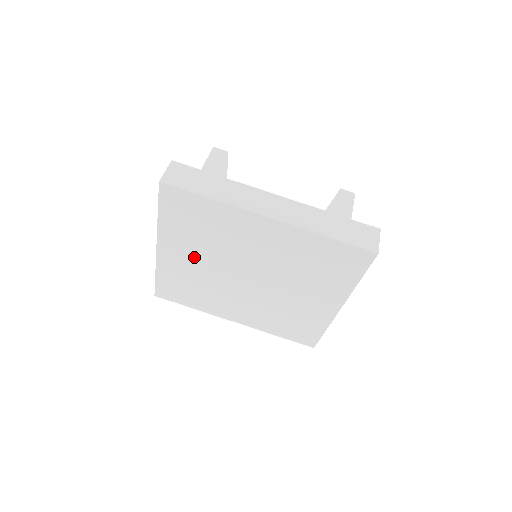
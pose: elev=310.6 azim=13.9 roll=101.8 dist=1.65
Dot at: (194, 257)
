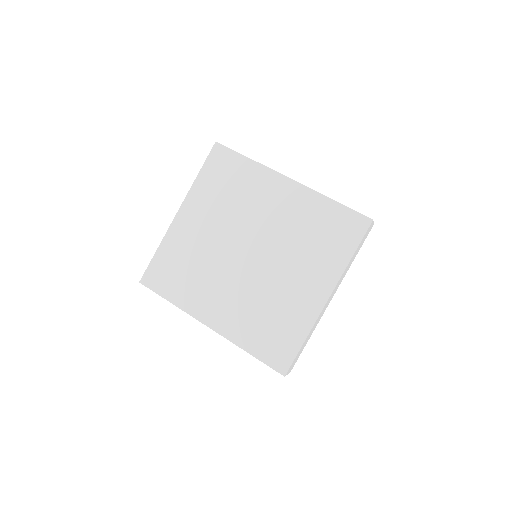
Dot at: (207, 224)
